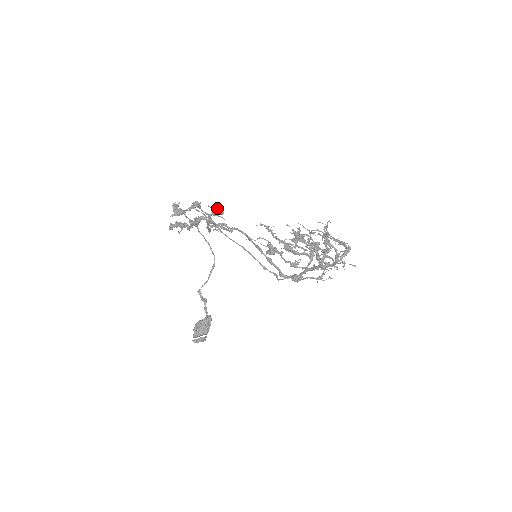
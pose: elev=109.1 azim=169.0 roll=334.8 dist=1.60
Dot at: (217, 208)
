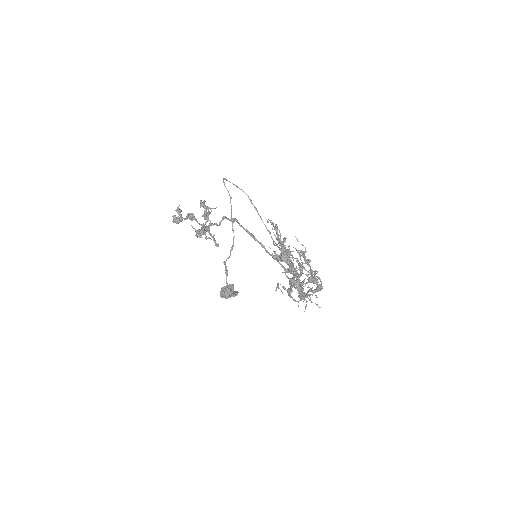
Dot at: (197, 231)
